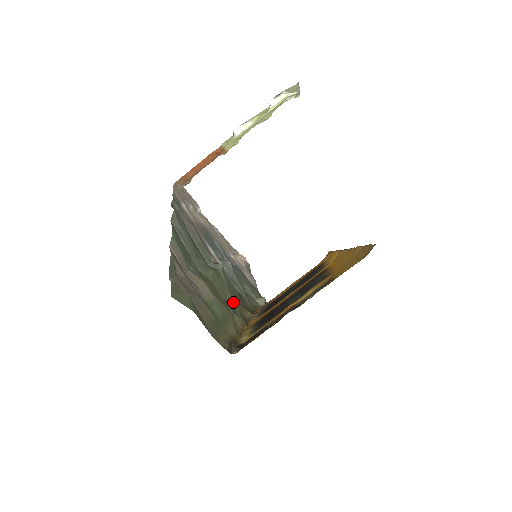
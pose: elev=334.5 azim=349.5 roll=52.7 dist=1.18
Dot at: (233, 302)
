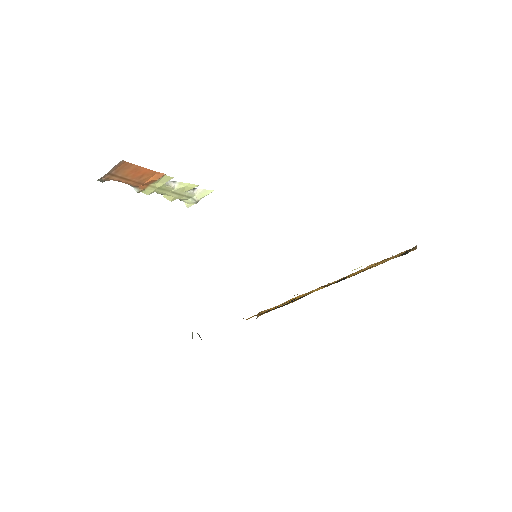
Dot at: occluded
